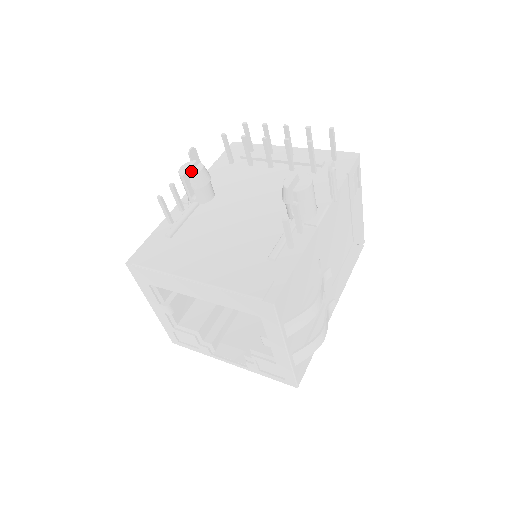
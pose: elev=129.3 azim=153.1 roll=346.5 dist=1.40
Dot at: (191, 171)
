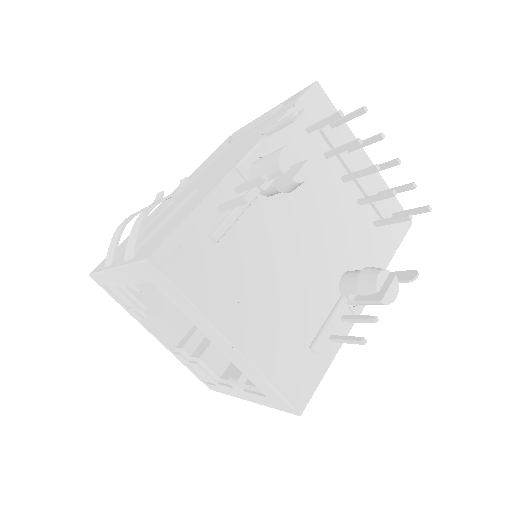
Dot at: (291, 163)
